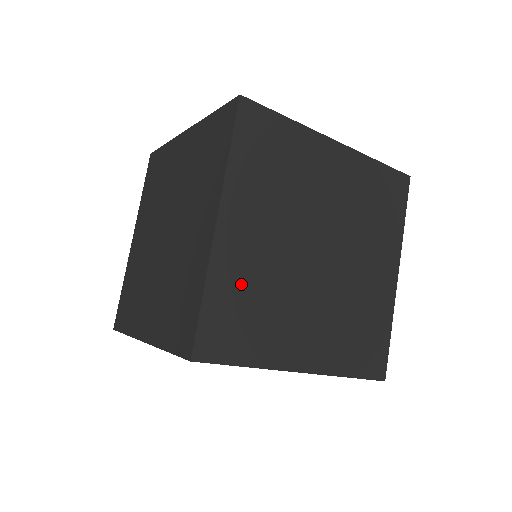
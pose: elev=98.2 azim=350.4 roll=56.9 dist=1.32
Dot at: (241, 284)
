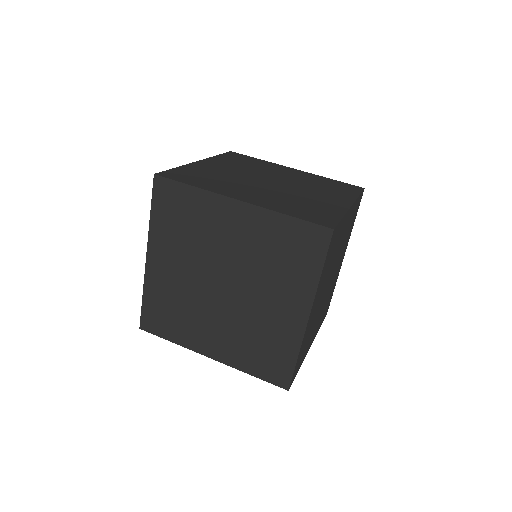
Dot at: (165, 296)
